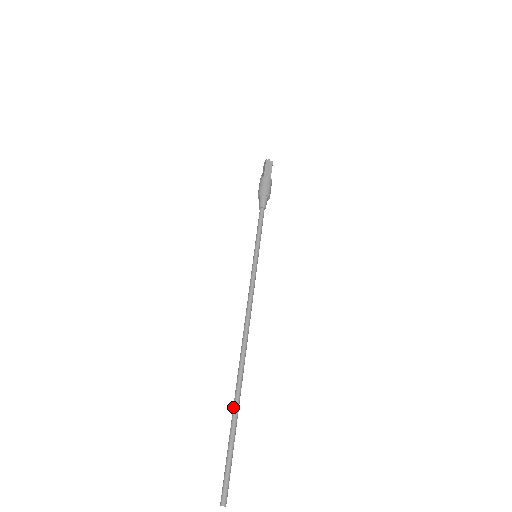
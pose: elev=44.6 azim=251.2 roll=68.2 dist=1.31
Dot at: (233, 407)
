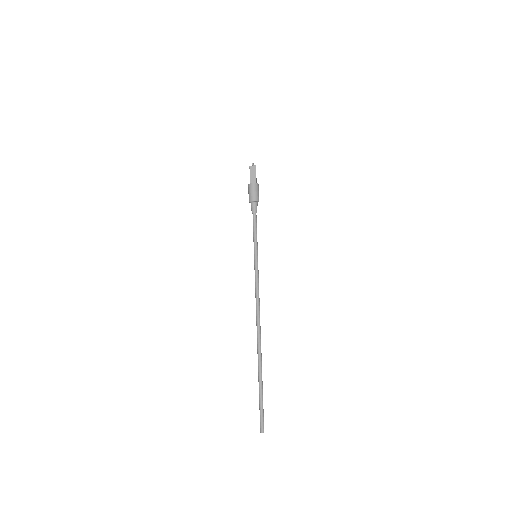
Dot at: (258, 372)
